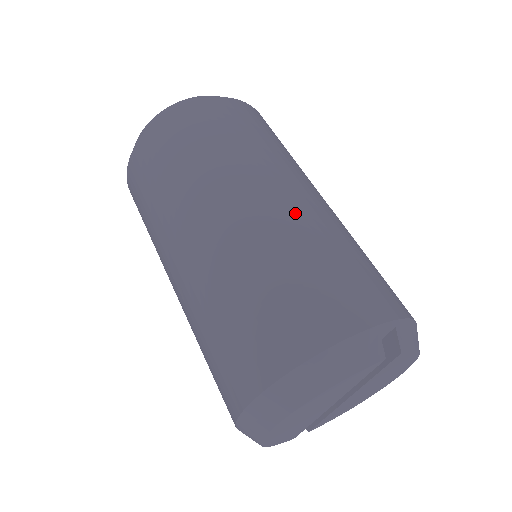
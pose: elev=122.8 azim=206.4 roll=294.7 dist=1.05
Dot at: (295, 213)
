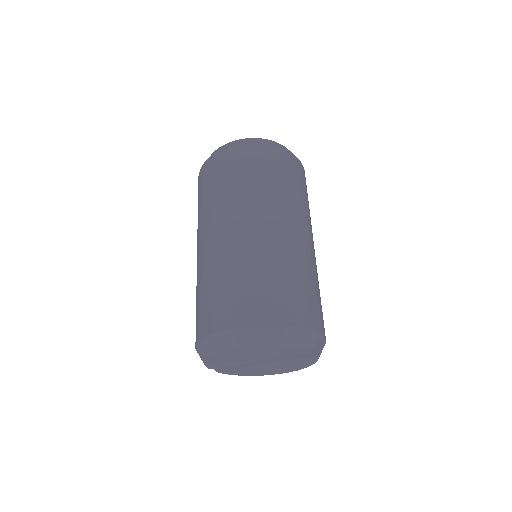
Dot at: (310, 253)
